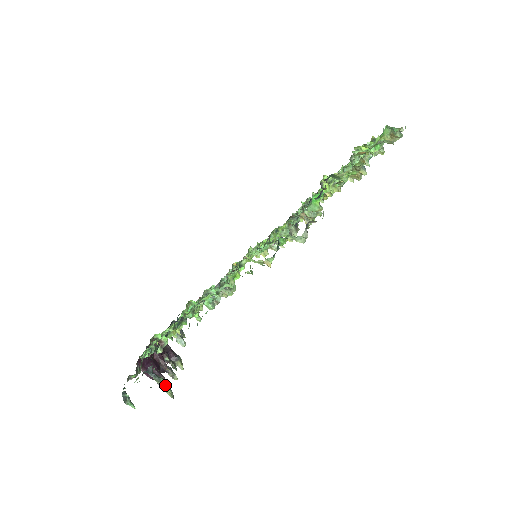
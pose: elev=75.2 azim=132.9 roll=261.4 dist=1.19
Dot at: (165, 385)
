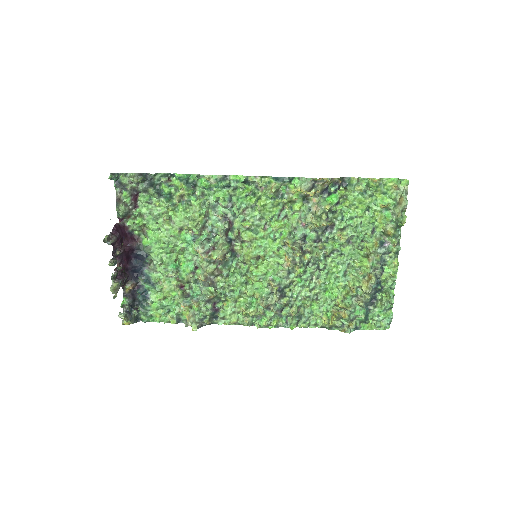
Dot at: (143, 178)
